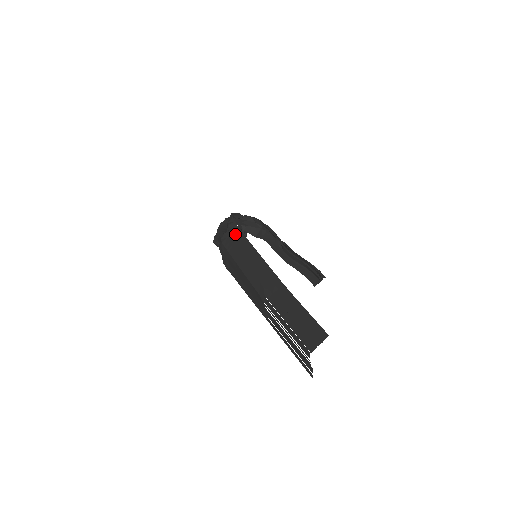
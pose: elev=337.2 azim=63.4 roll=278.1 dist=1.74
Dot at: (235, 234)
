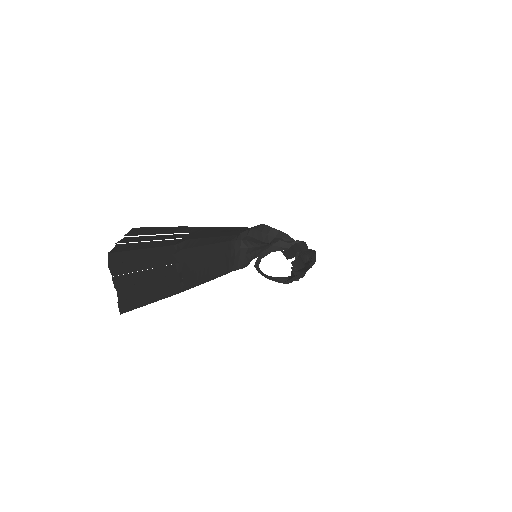
Dot at: (244, 230)
